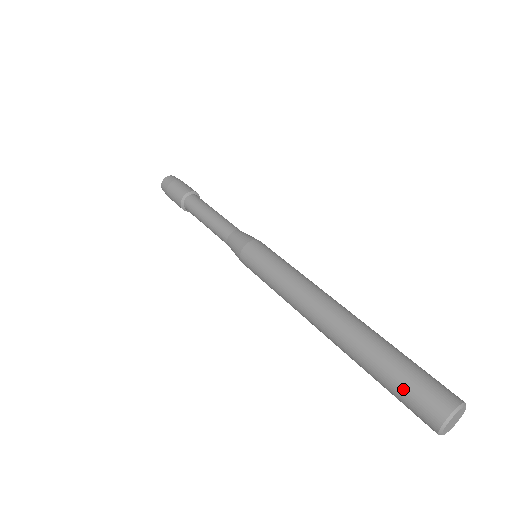
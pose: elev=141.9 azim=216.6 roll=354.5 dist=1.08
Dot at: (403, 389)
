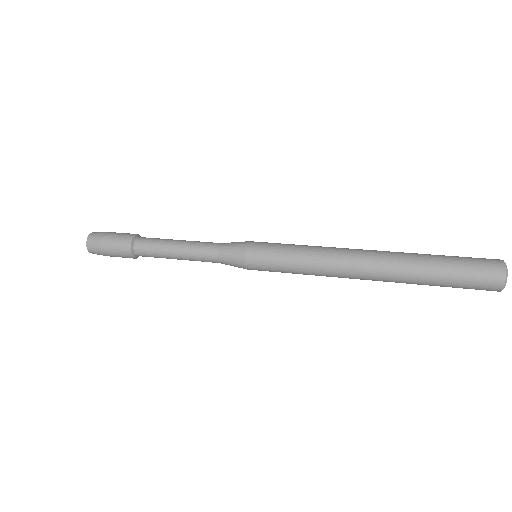
Dot at: (464, 258)
